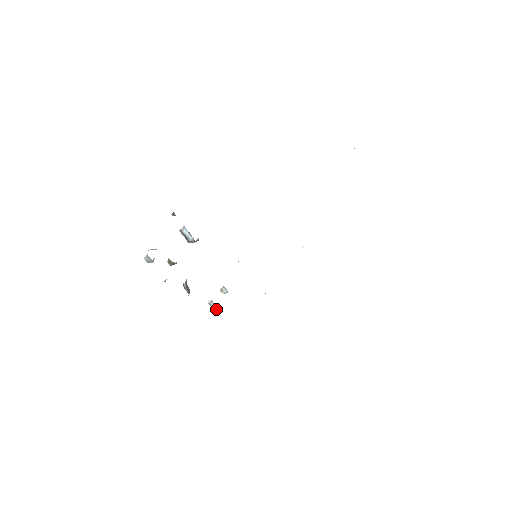
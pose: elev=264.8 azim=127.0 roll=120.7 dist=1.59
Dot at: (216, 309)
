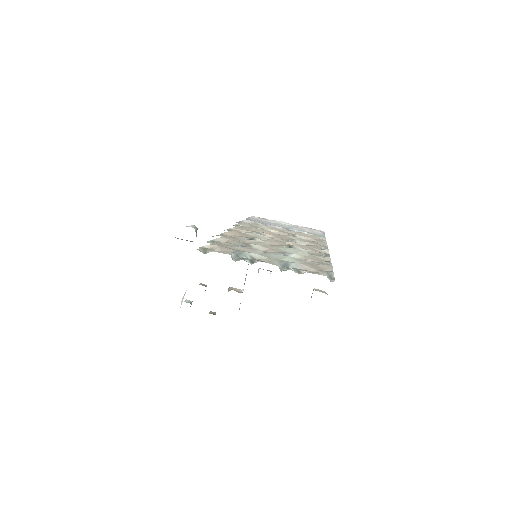
Dot at: occluded
